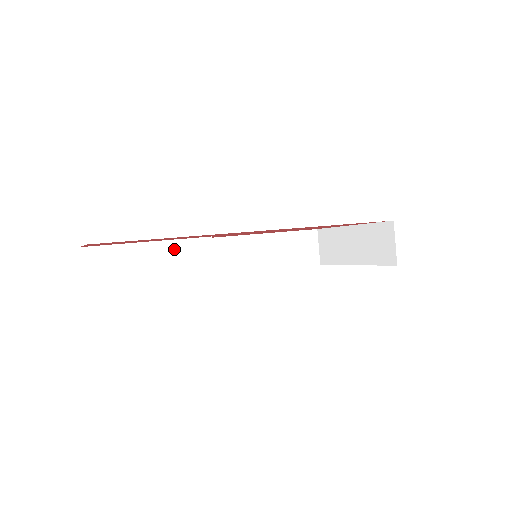
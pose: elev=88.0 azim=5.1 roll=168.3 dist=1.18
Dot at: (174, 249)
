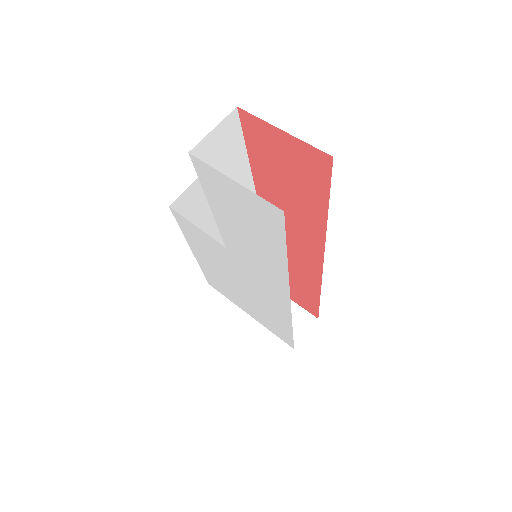
Dot at: occluded
